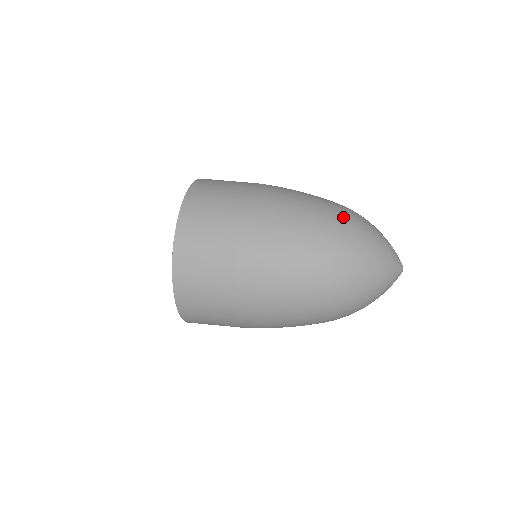
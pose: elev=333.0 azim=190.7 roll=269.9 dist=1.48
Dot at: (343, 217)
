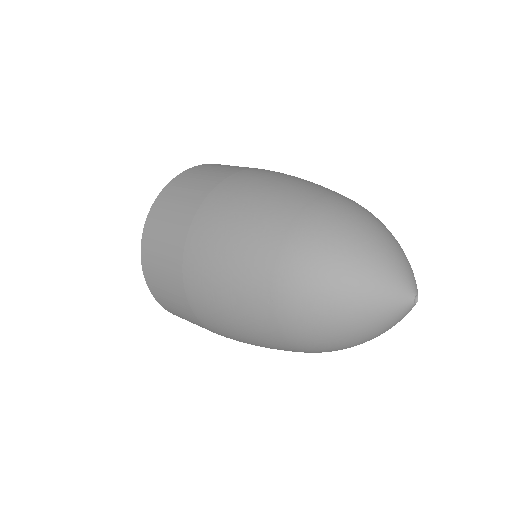
Dot at: (329, 204)
